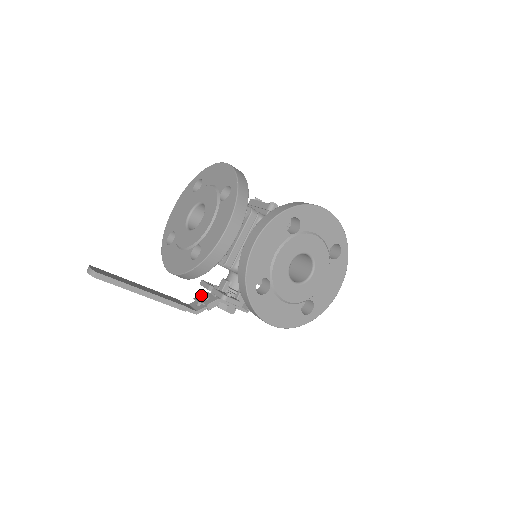
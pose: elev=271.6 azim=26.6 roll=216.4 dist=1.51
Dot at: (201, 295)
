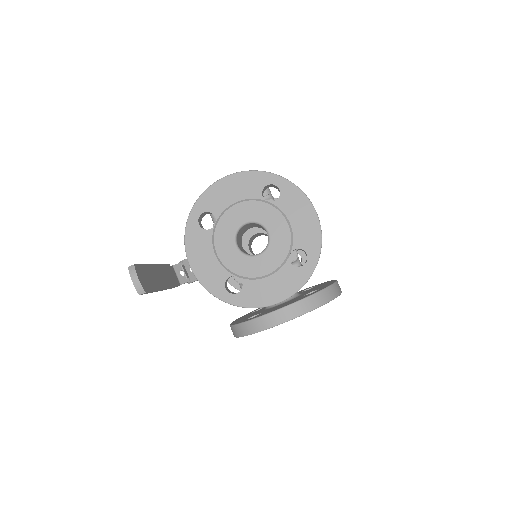
Dot at: occluded
